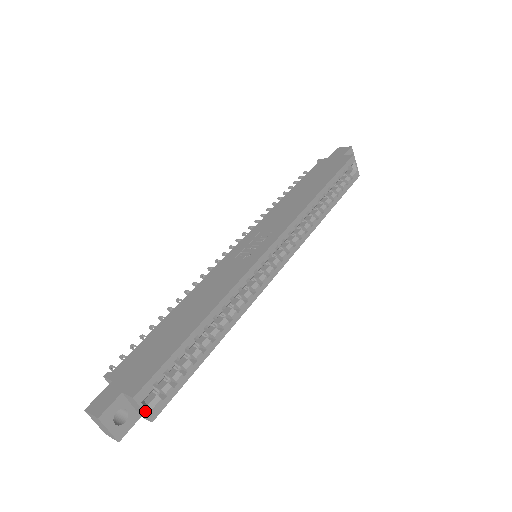
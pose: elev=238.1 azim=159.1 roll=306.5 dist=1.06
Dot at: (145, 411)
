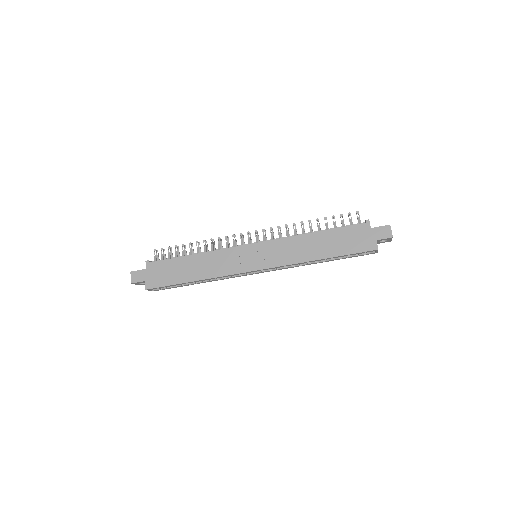
Dot at: occluded
